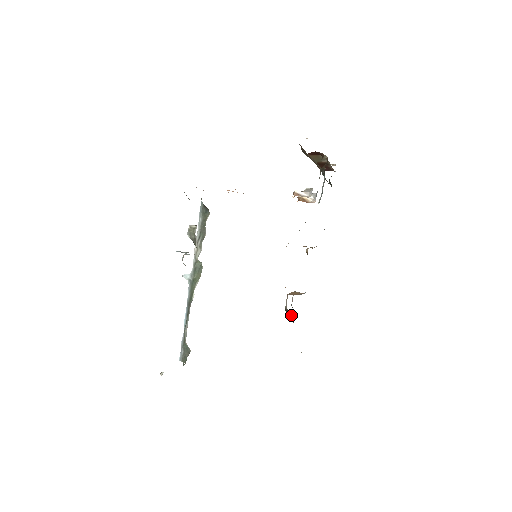
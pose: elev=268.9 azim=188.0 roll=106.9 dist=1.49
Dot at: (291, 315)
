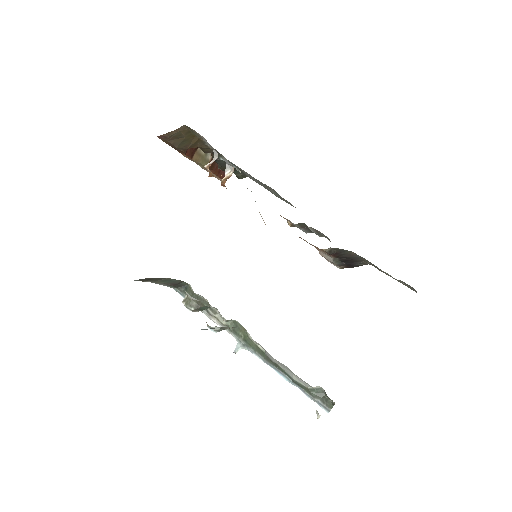
Dot at: (342, 258)
